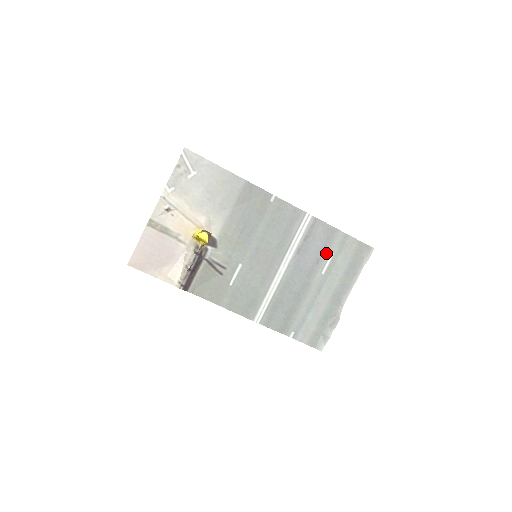
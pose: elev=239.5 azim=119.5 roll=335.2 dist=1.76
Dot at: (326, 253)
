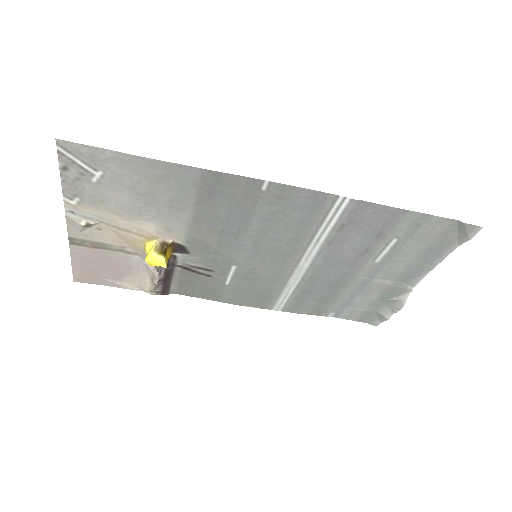
Dot at: (382, 240)
